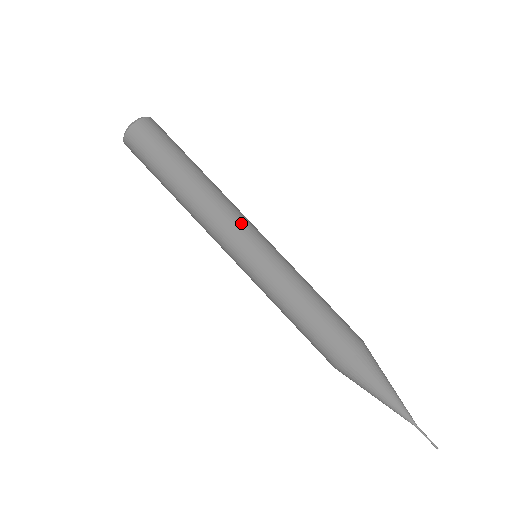
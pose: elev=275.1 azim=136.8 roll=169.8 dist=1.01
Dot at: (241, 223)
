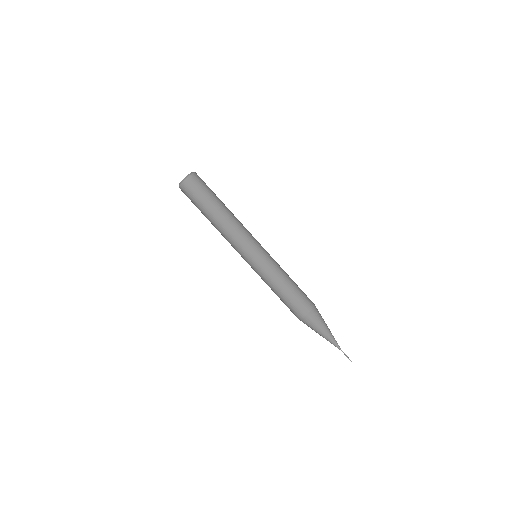
Dot at: (249, 238)
